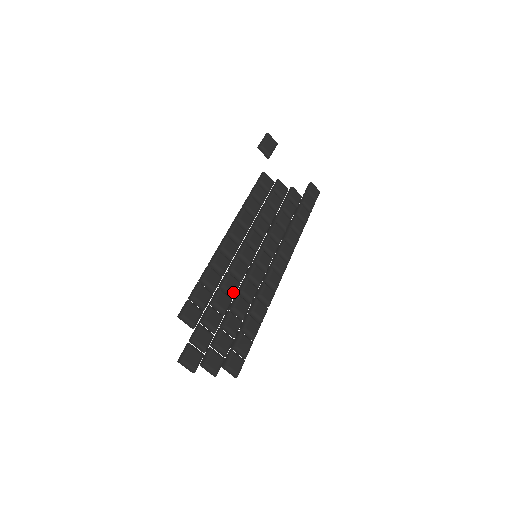
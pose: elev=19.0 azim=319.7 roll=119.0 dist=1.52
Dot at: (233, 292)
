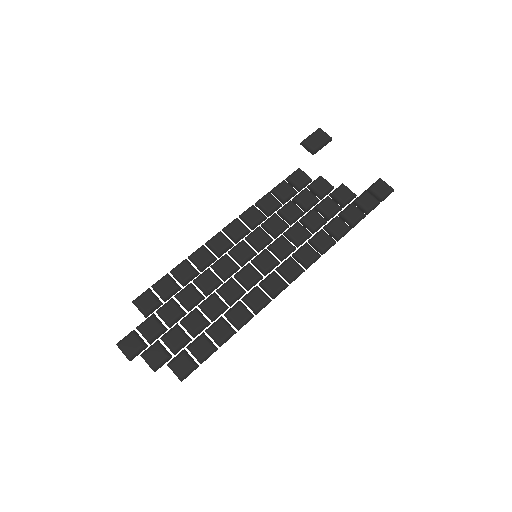
Dot at: (206, 289)
